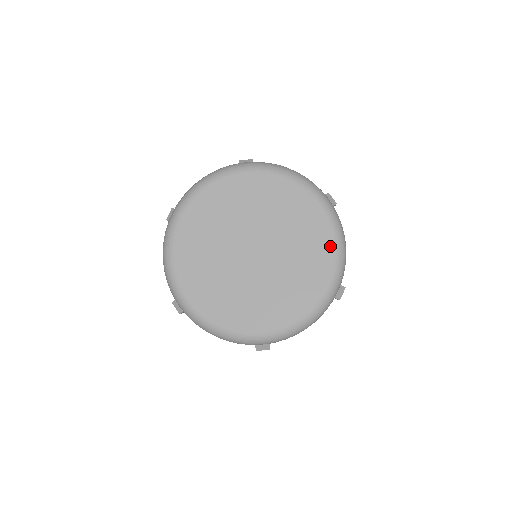
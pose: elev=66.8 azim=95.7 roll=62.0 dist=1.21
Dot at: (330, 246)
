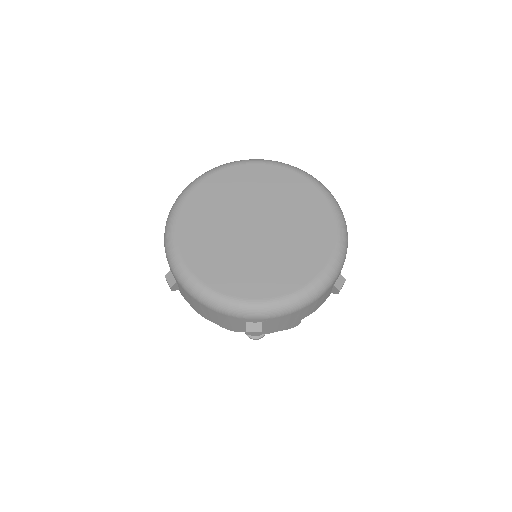
Dot at: (332, 229)
